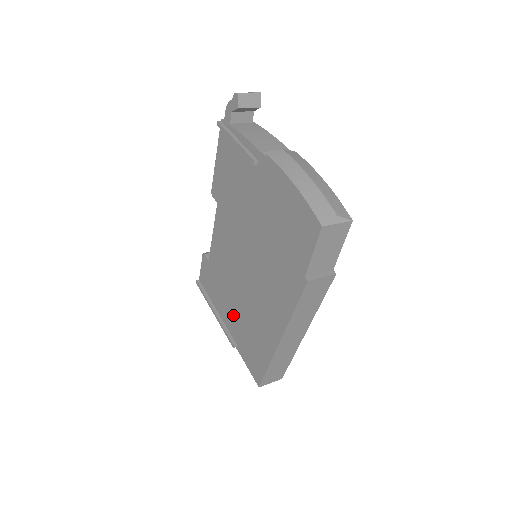
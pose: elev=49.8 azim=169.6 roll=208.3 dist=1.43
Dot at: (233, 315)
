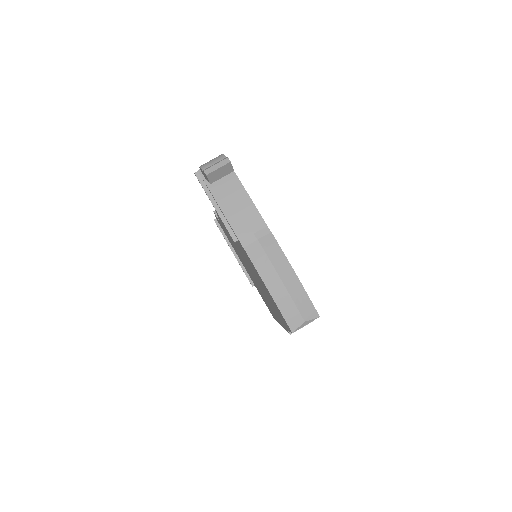
Dot at: occluded
